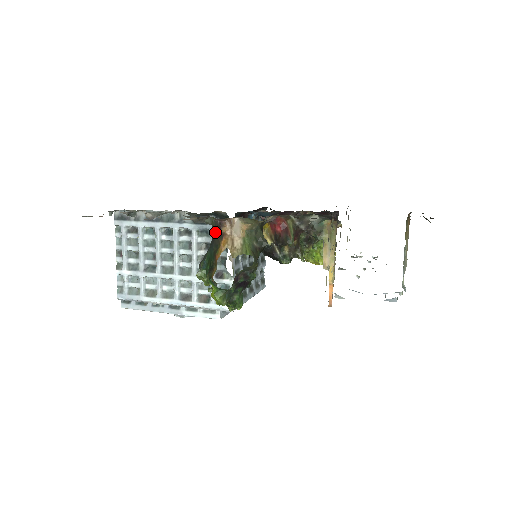
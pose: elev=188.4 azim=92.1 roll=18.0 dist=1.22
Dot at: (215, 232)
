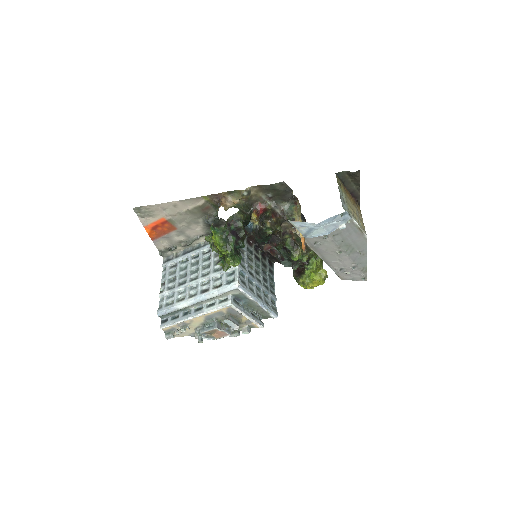
Dot at: occluded
